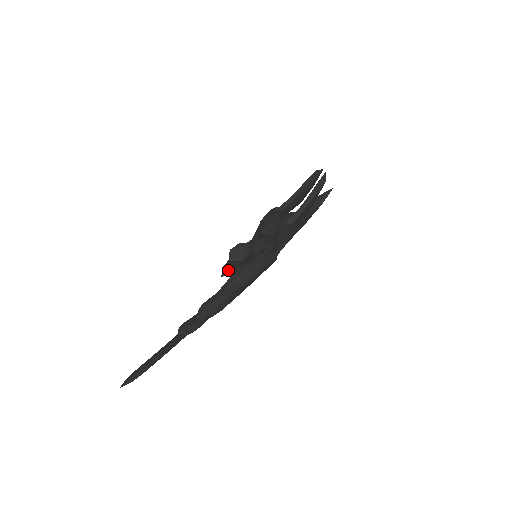
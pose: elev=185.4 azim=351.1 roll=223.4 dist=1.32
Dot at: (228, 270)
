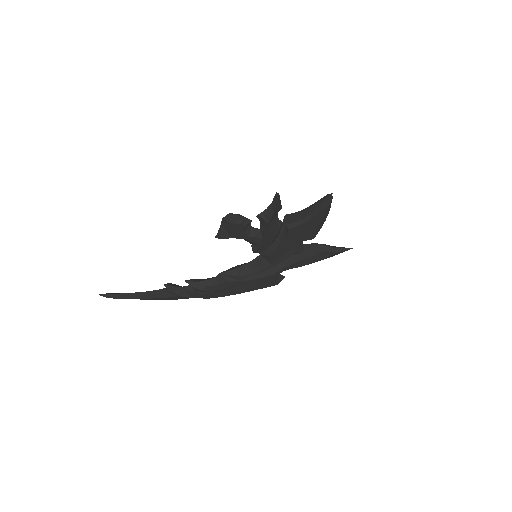
Dot at: (220, 231)
